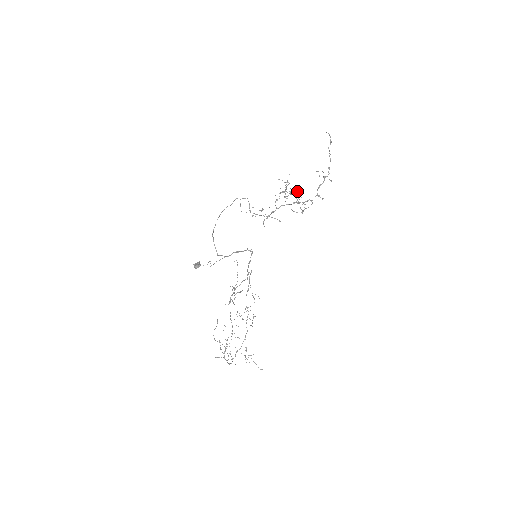
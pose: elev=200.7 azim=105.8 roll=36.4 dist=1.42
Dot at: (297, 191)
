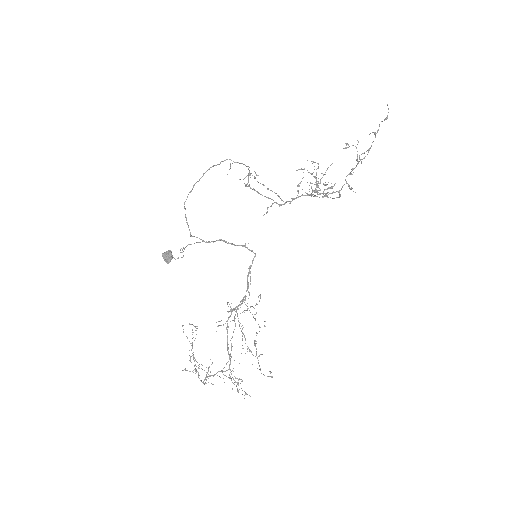
Dot at: occluded
